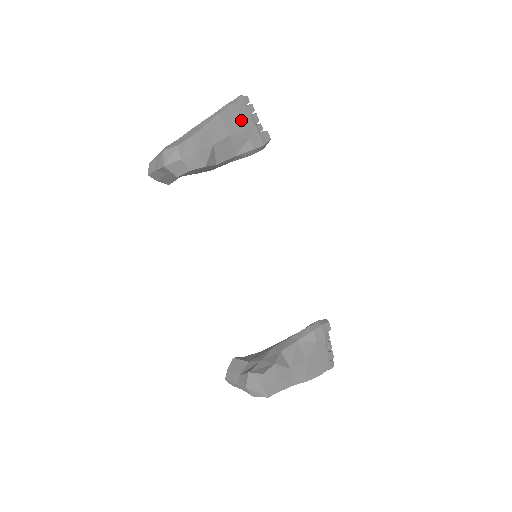
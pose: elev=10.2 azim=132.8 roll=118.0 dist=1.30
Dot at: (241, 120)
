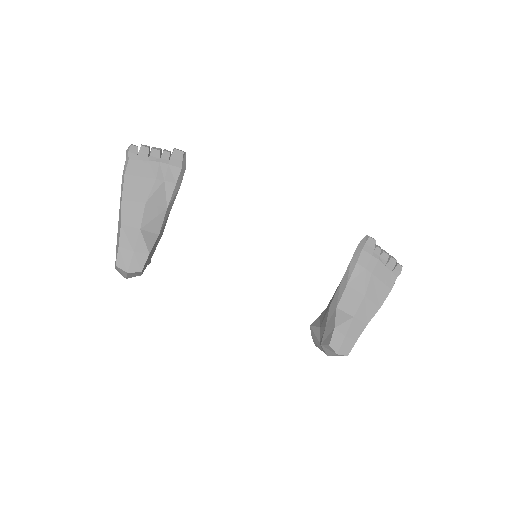
Dot at: (144, 176)
